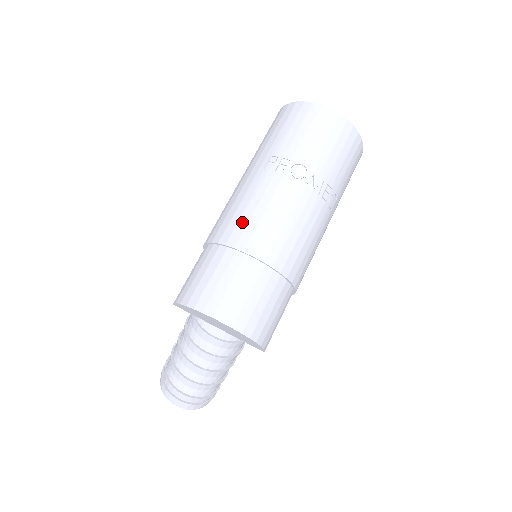
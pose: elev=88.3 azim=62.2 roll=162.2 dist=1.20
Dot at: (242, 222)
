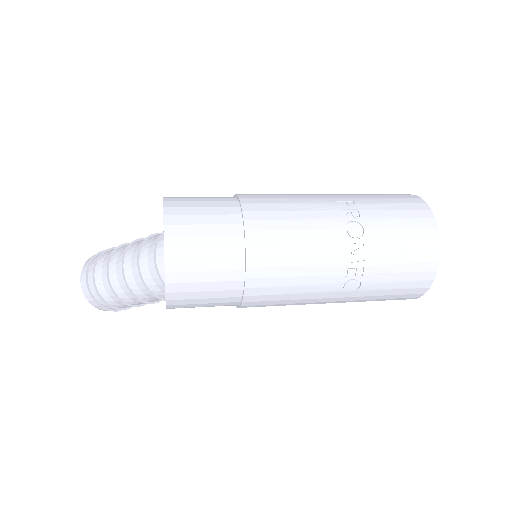
Dot at: (272, 206)
